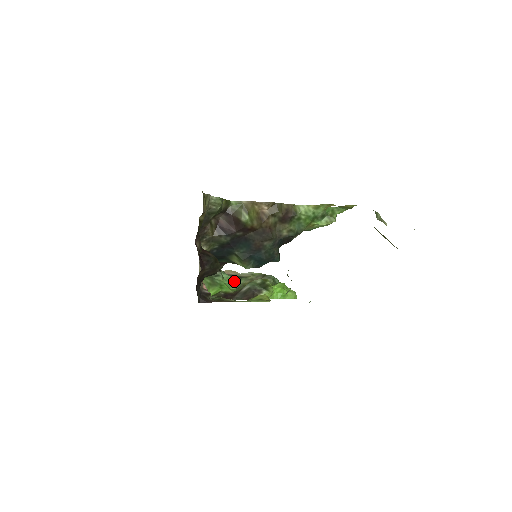
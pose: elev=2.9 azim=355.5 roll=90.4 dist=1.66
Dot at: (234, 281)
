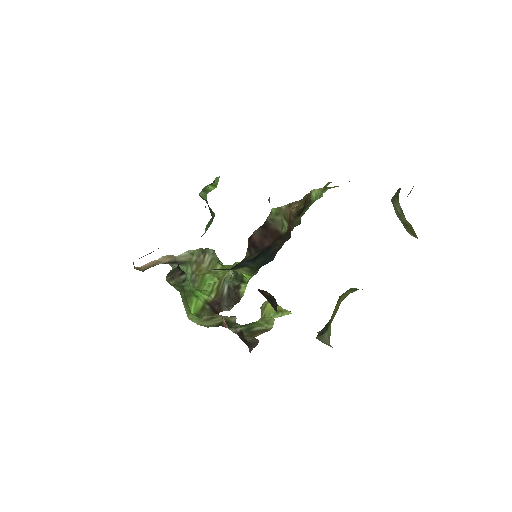
Dot at: occluded
